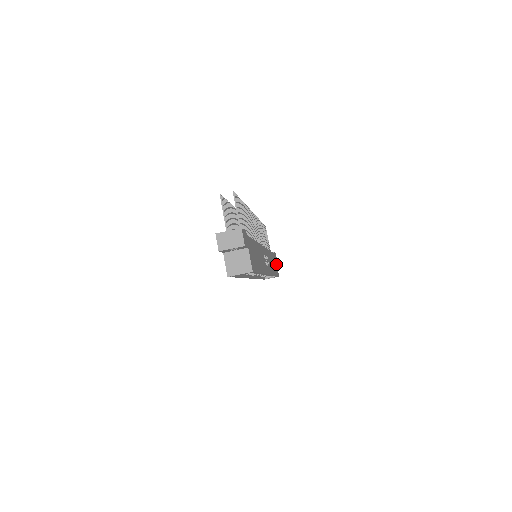
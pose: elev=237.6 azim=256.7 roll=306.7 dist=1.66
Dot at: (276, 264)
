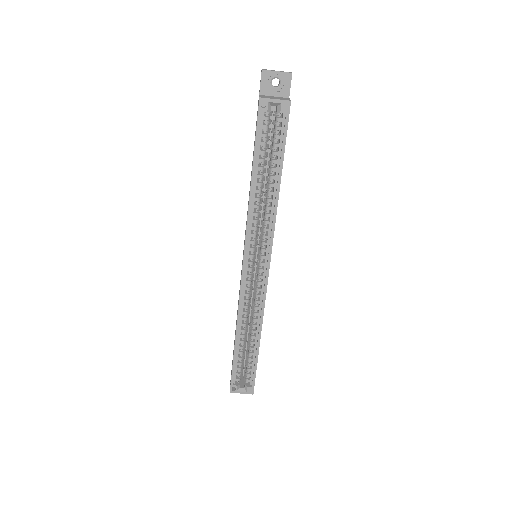
Dot at: occluded
